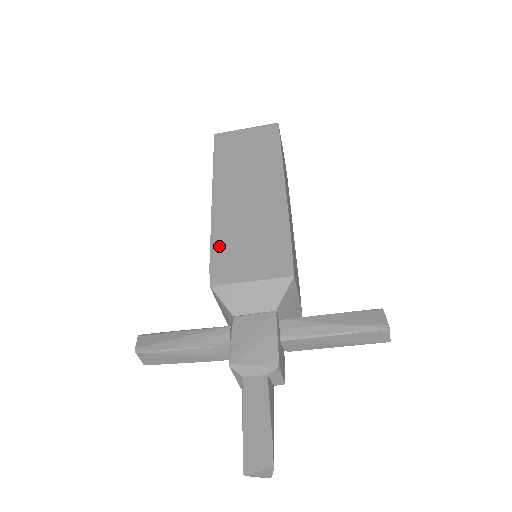
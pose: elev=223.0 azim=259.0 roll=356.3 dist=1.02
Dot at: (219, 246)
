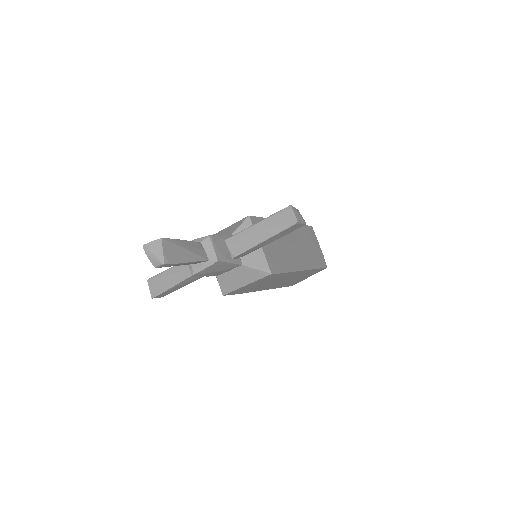
Dot at: occluded
